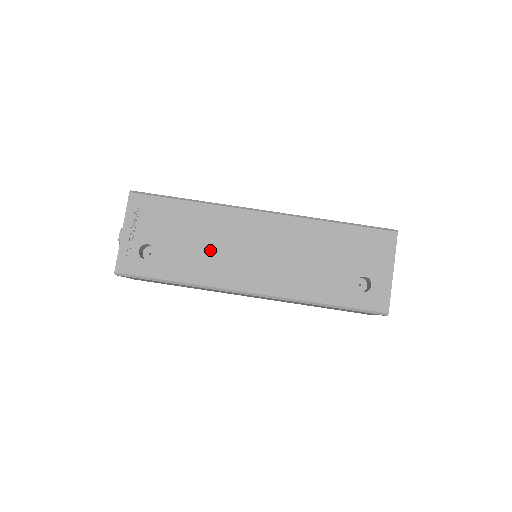
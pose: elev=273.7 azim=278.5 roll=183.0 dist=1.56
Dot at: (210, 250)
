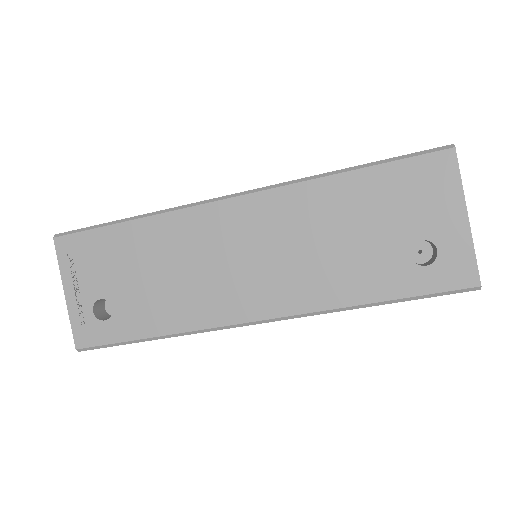
Dot at: (180, 279)
